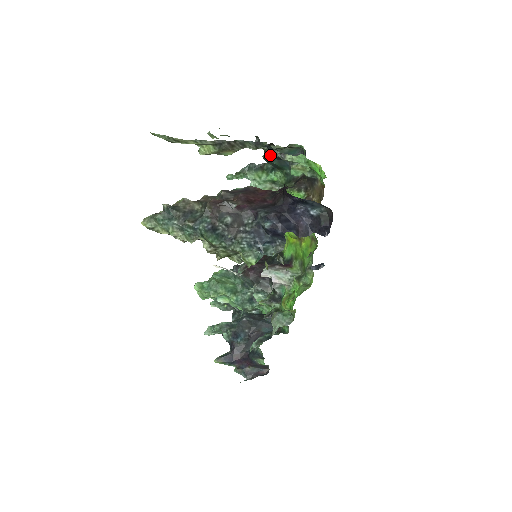
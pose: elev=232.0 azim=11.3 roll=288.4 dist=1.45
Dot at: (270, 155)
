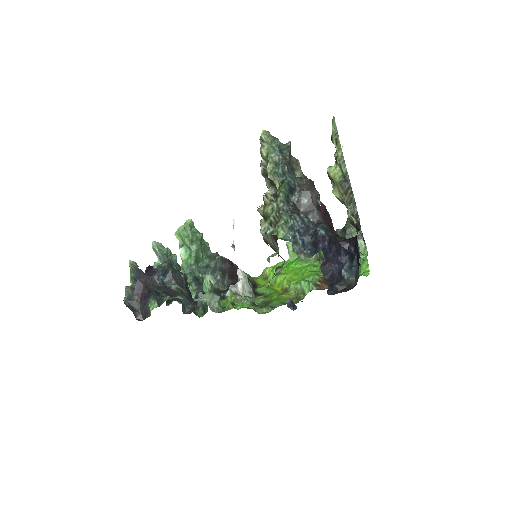
Dot at: (343, 234)
